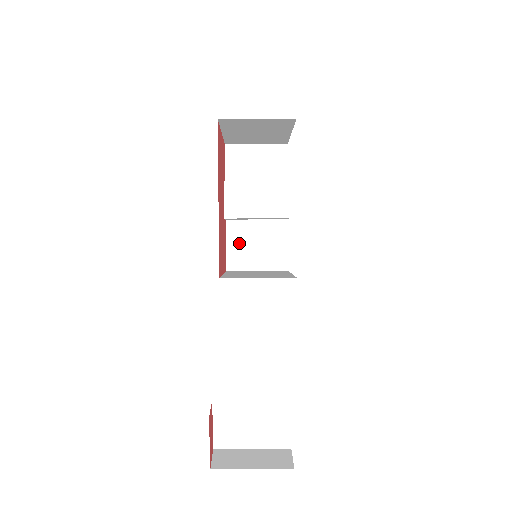
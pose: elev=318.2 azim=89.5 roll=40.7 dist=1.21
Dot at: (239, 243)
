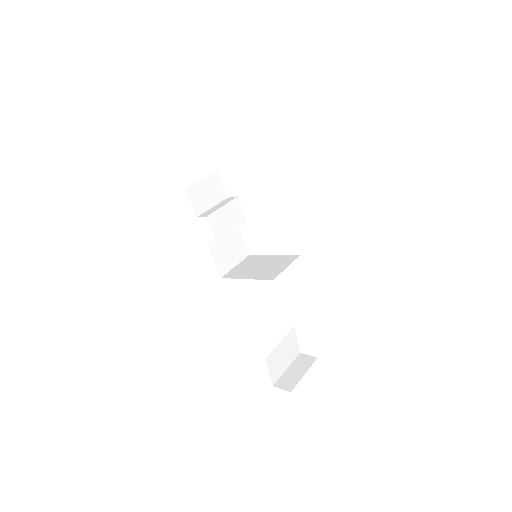
Dot at: (220, 254)
